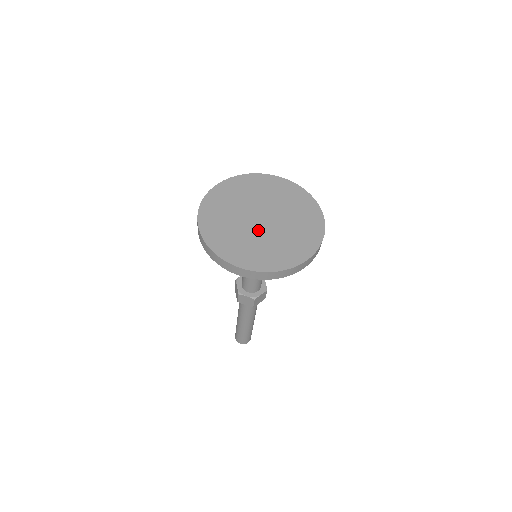
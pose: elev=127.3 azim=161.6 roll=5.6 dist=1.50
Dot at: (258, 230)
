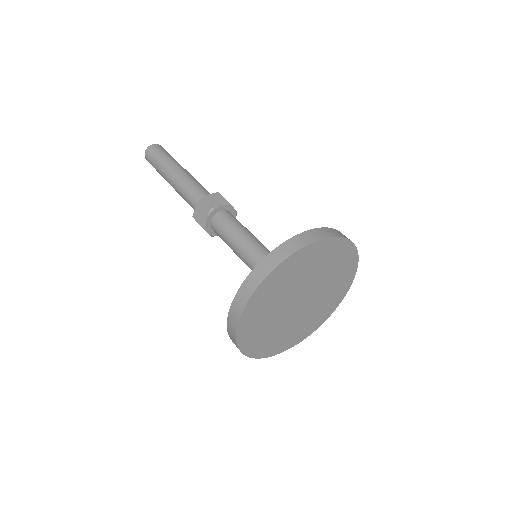
Dot at: (288, 315)
